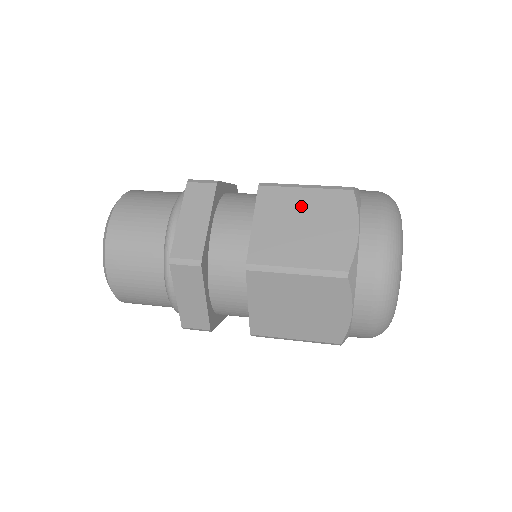
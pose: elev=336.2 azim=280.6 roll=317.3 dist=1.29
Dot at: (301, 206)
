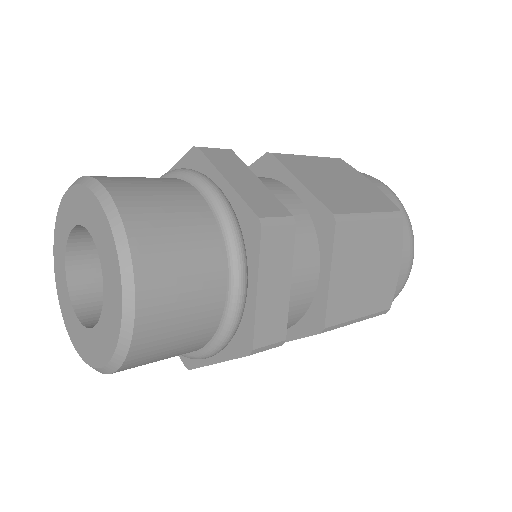
Dot at: (321, 168)
